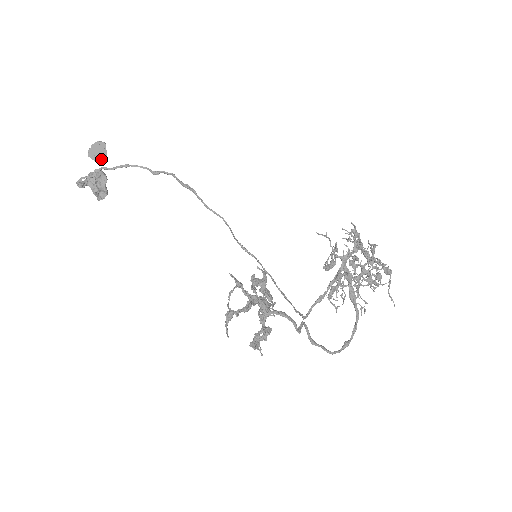
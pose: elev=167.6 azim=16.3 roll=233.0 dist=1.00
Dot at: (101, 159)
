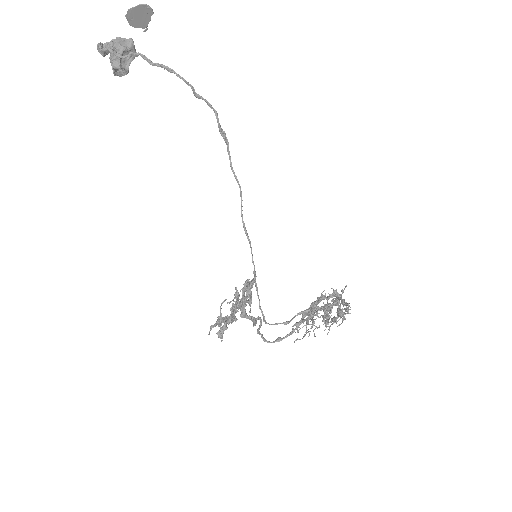
Dot at: (138, 26)
